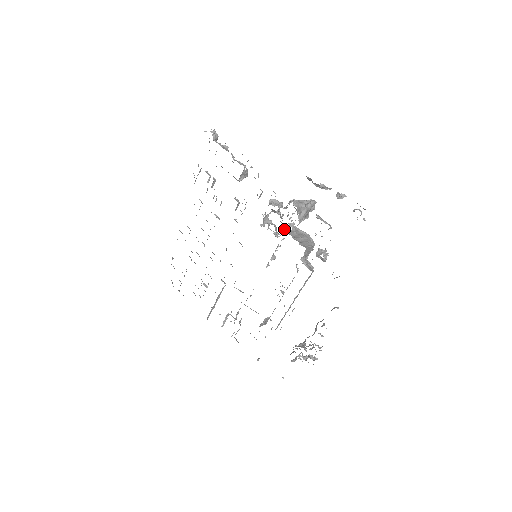
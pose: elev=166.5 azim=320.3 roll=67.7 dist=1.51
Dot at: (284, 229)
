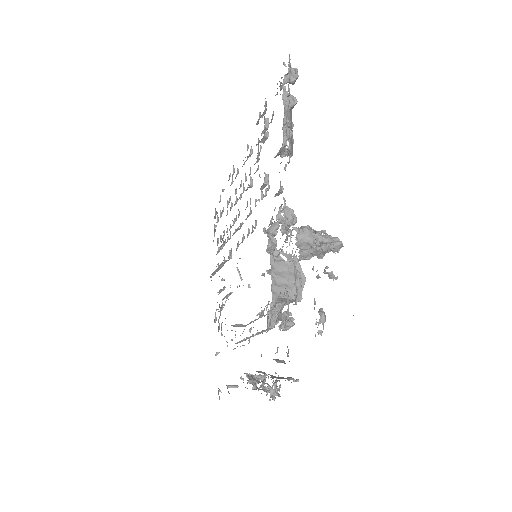
Dot at: (271, 256)
